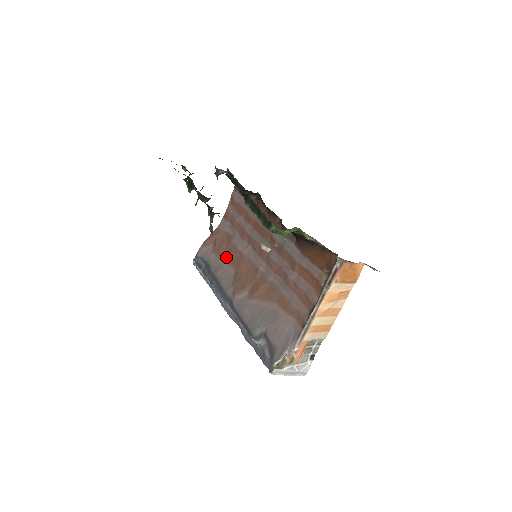
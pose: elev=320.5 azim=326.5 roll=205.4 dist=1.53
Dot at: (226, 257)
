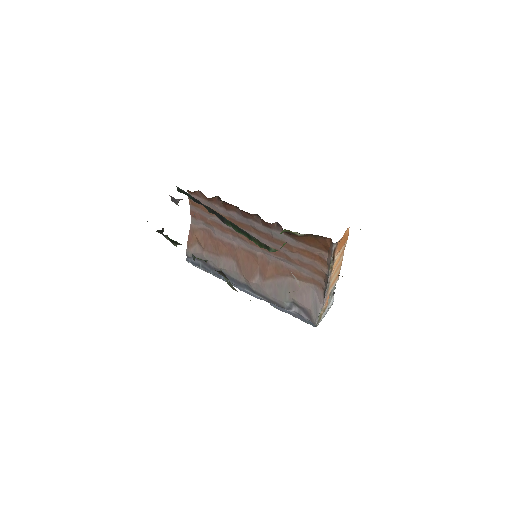
Dot at: (218, 252)
